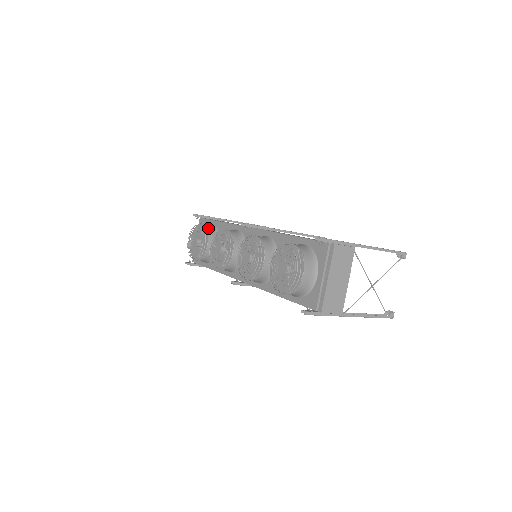
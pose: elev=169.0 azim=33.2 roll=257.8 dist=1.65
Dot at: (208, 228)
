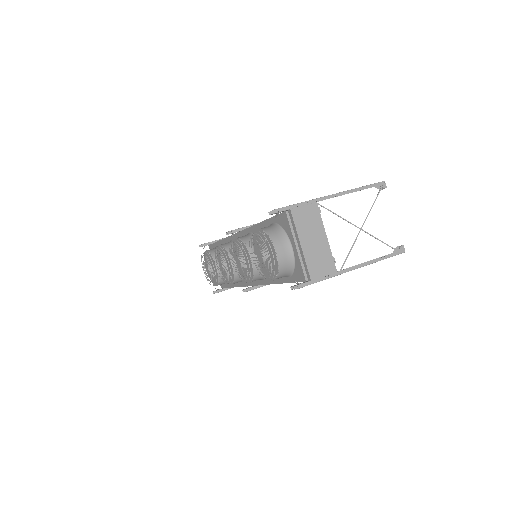
Dot at: (211, 252)
